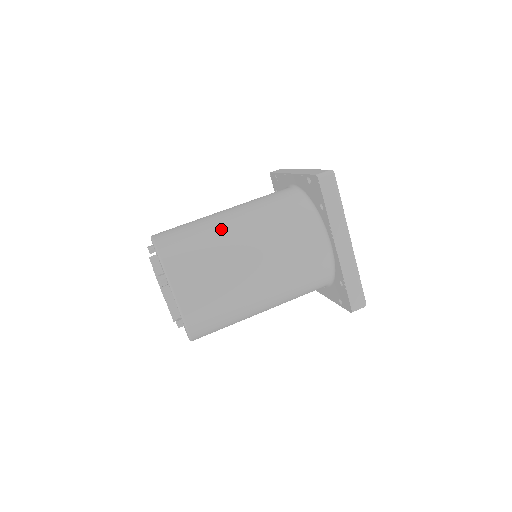
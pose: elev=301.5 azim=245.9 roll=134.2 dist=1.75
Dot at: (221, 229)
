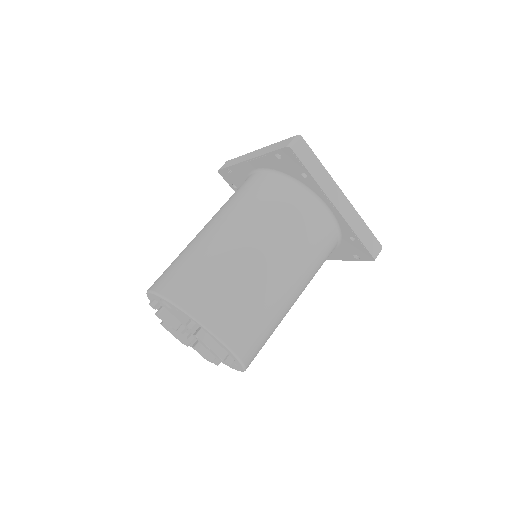
Dot at: (220, 246)
